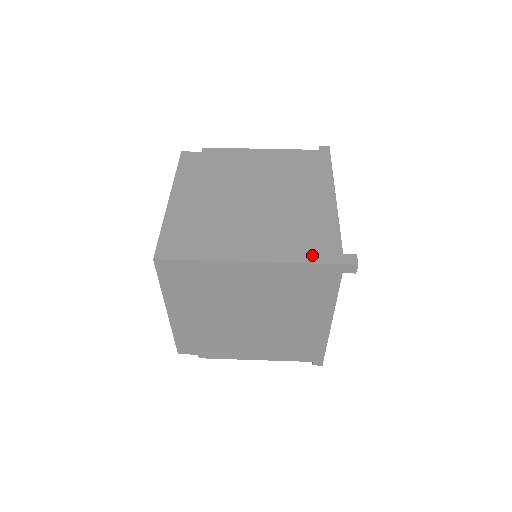
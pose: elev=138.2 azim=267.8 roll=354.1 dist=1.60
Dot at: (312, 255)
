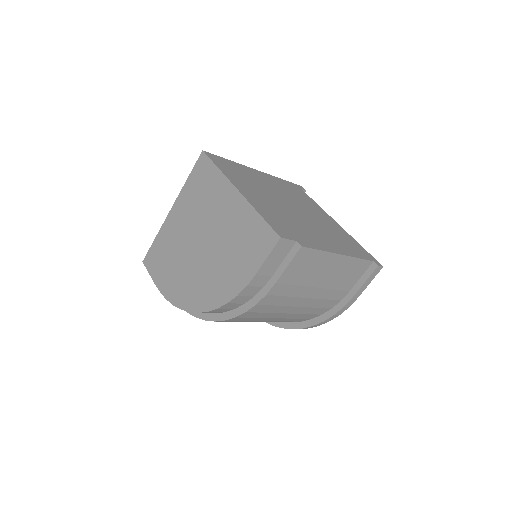
Dot at: occluded
